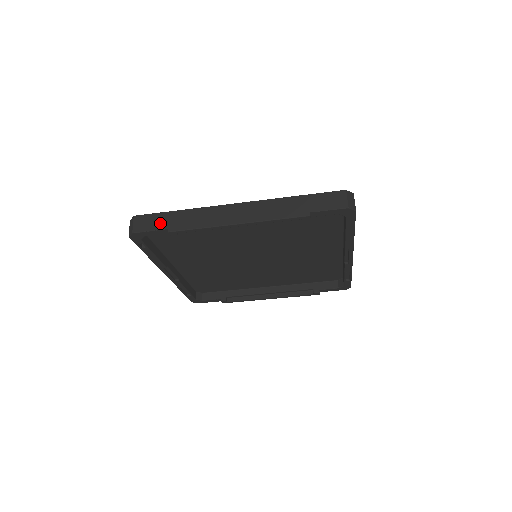
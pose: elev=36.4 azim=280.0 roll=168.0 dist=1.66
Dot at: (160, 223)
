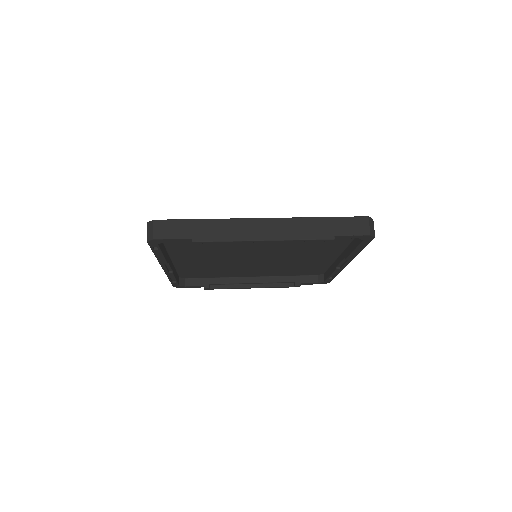
Dot at: (183, 231)
